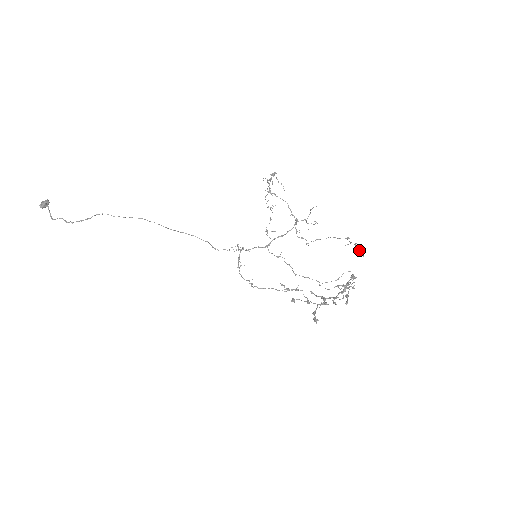
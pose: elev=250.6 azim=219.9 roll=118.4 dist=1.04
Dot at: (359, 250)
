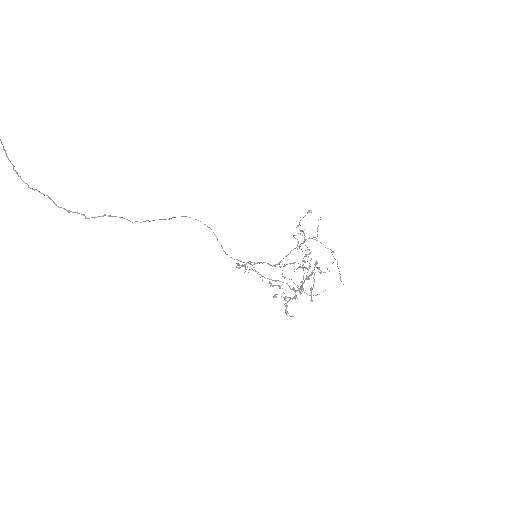
Dot at: (340, 274)
